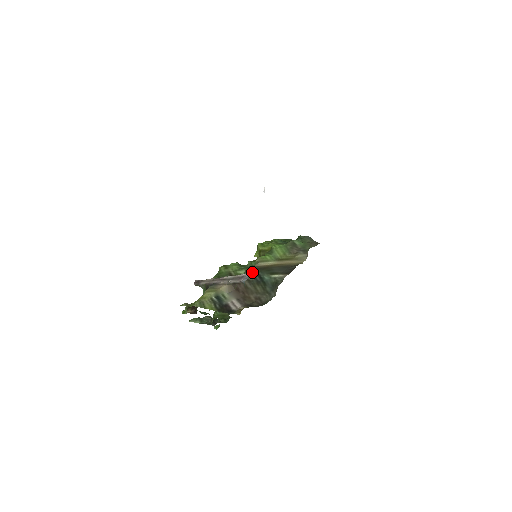
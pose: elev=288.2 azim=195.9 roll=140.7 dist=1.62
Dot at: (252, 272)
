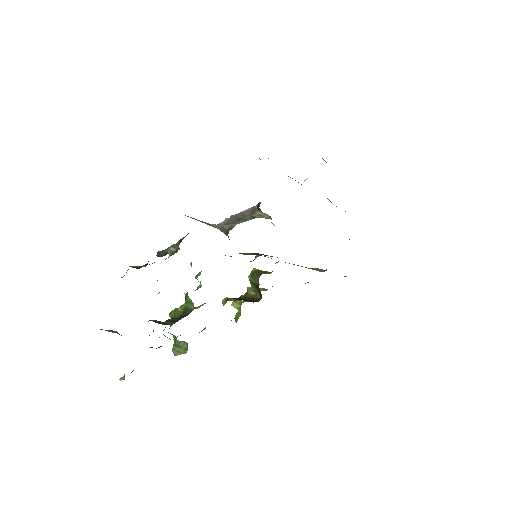
Dot at: (250, 253)
